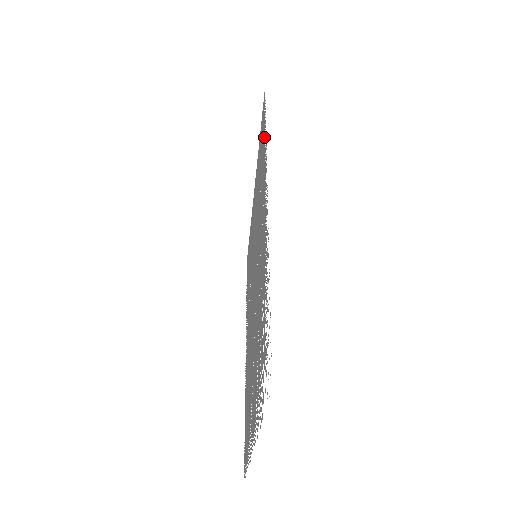
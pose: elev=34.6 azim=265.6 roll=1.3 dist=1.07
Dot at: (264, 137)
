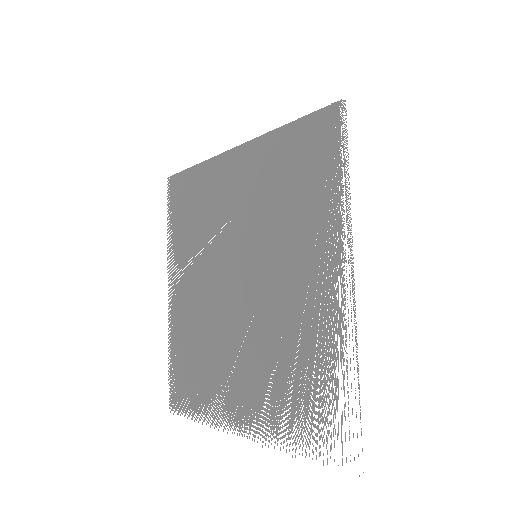
Dot at: (335, 173)
